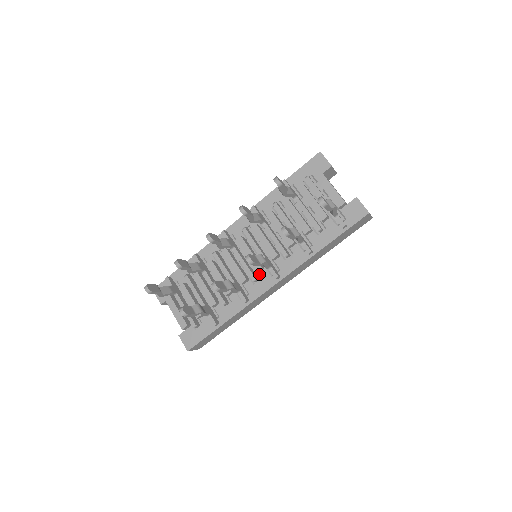
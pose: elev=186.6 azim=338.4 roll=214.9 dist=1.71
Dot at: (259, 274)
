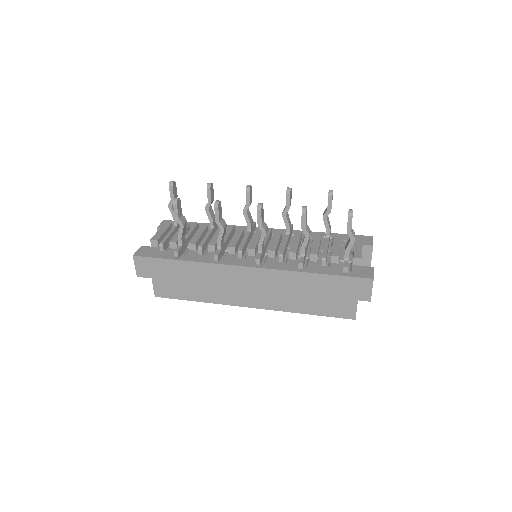
Dot at: (246, 256)
